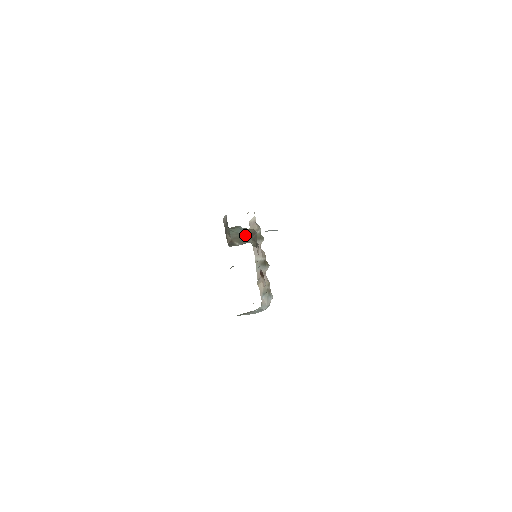
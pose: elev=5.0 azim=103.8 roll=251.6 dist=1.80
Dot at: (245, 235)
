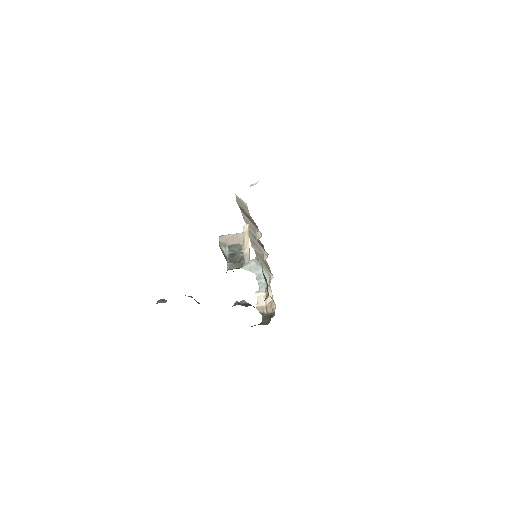
Dot at: occluded
